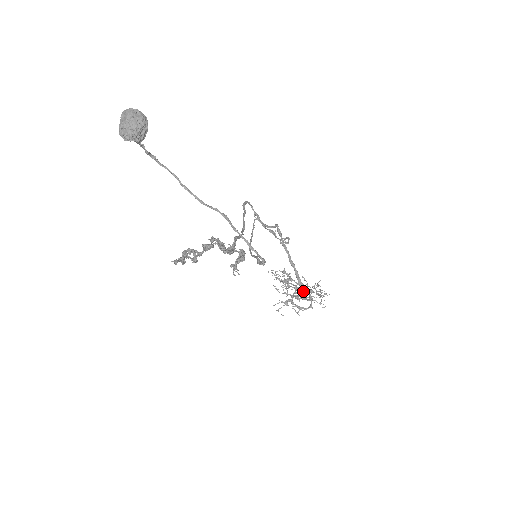
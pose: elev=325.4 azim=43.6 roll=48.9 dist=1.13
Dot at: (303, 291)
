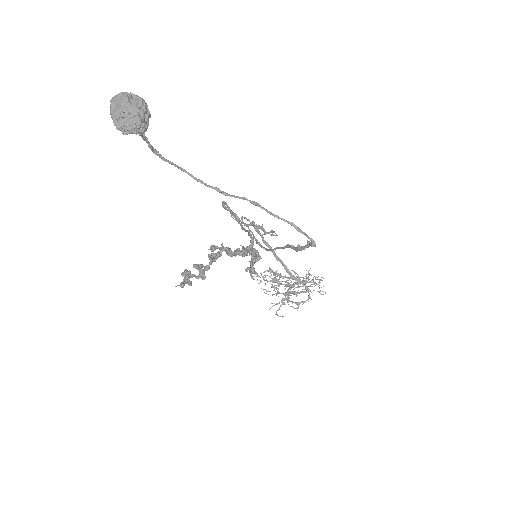
Dot at: (299, 283)
